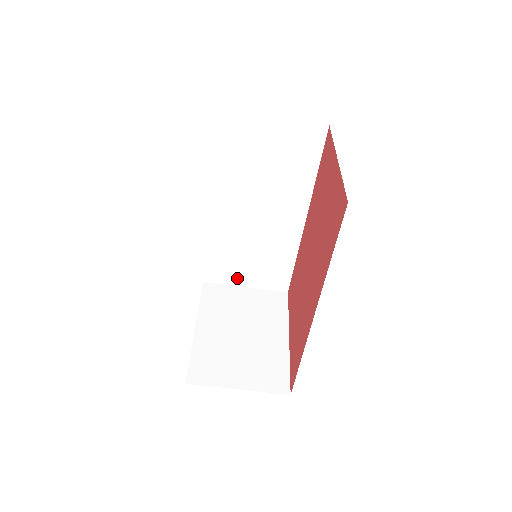
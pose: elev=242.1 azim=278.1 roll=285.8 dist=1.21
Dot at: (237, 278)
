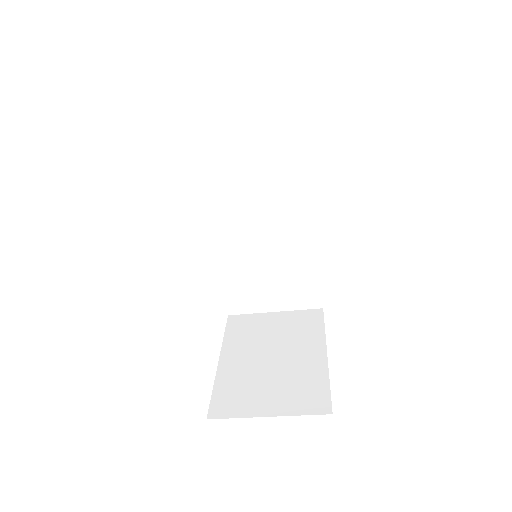
Dot at: (262, 303)
